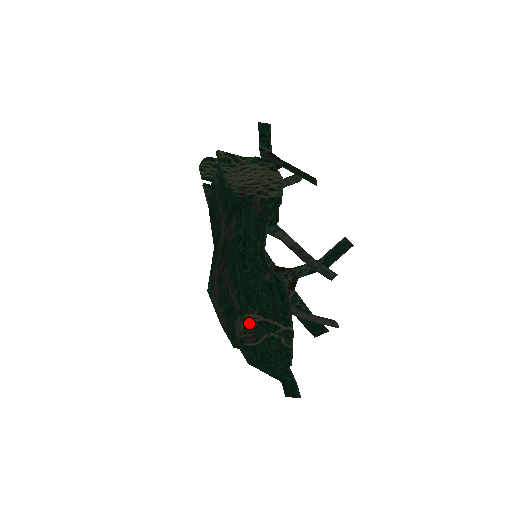
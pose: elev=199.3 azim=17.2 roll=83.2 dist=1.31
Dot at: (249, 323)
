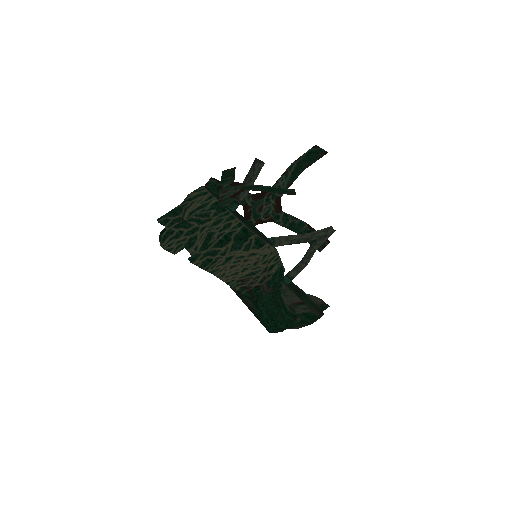
Dot at: occluded
